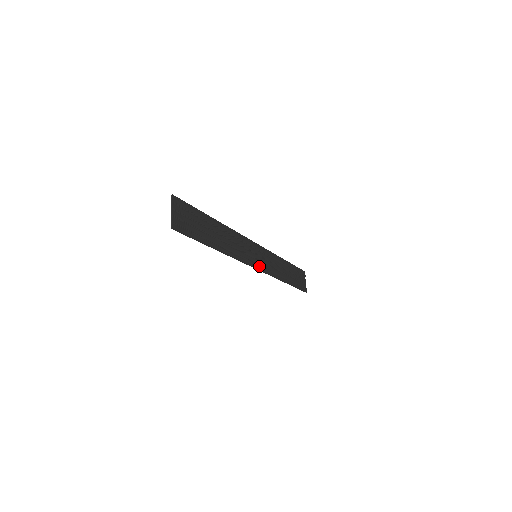
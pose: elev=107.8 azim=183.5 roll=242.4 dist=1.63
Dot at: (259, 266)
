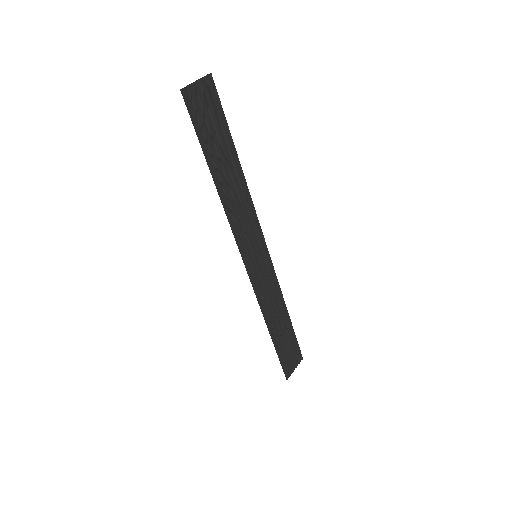
Dot at: (251, 268)
